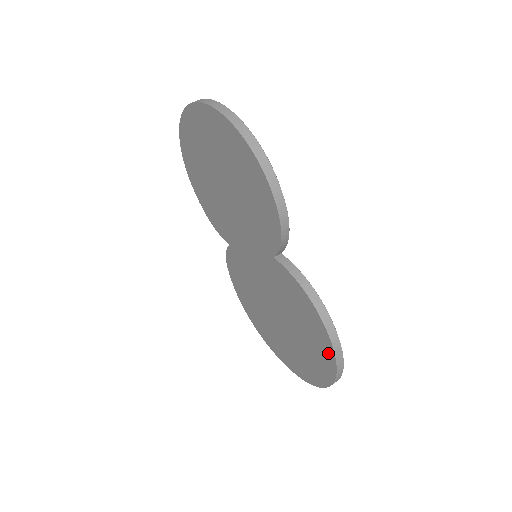
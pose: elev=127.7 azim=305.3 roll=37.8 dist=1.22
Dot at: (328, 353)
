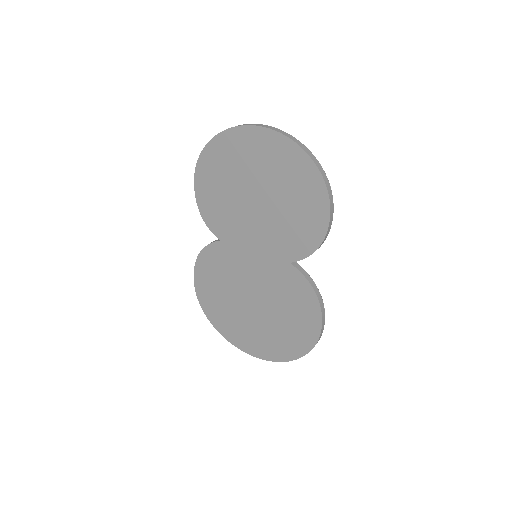
Dot at: (311, 337)
